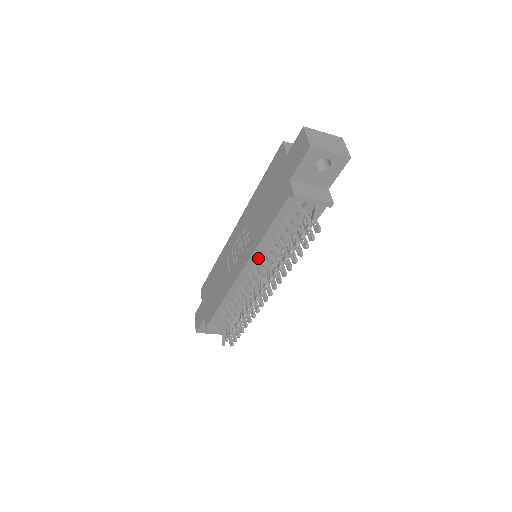
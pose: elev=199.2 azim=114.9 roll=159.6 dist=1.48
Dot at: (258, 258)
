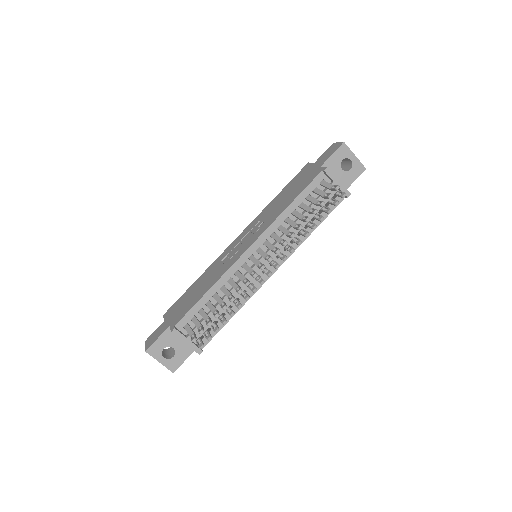
Dot at: (269, 237)
